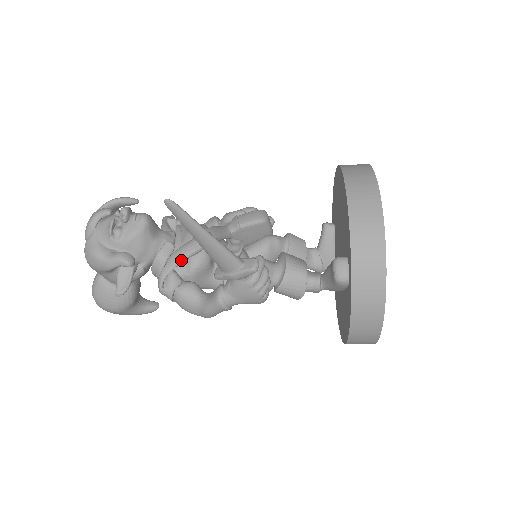
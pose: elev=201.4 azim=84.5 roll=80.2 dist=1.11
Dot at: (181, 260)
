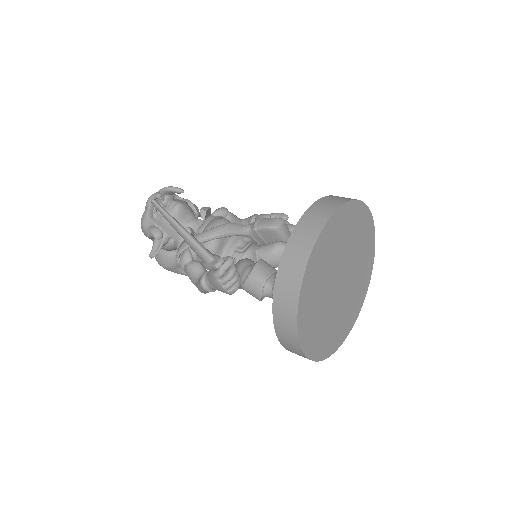
Dot at: occluded
